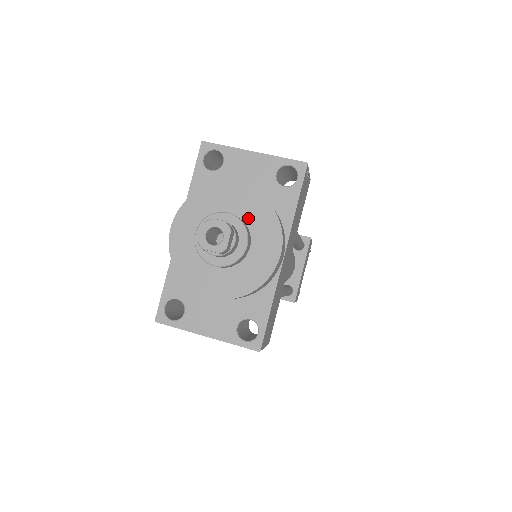
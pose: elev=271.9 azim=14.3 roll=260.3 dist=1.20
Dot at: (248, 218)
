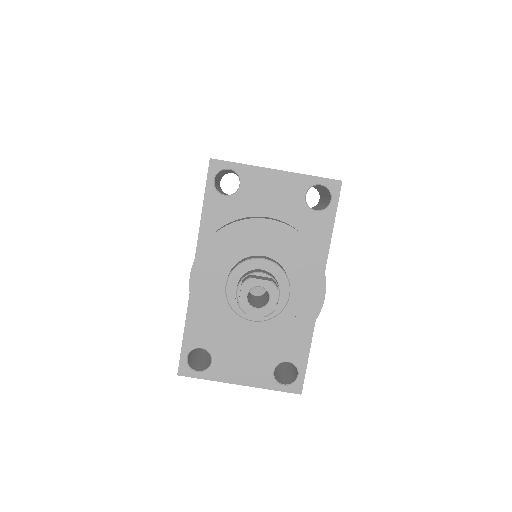
Dot at: (284, 258)
